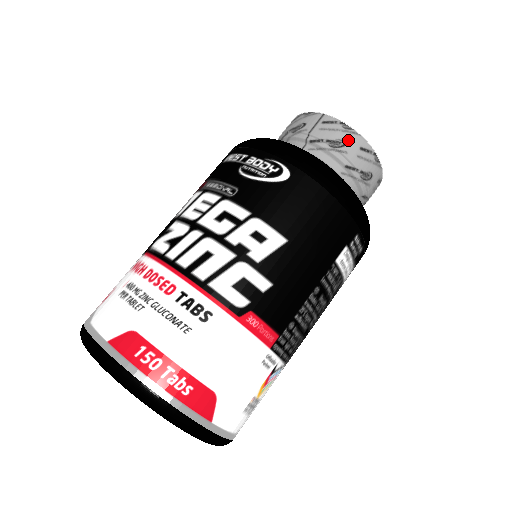
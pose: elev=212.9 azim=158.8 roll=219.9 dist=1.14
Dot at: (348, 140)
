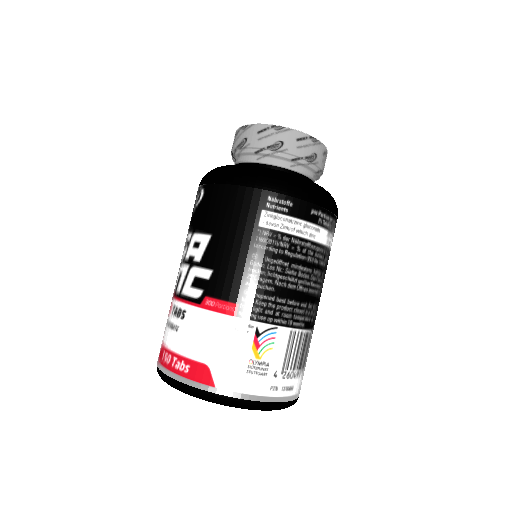
Dot at: (247, 135)
